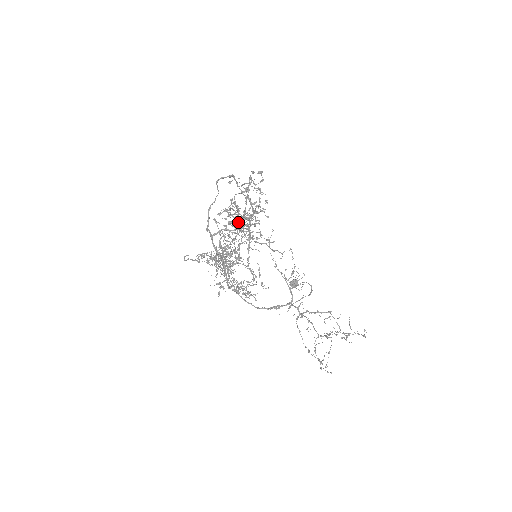
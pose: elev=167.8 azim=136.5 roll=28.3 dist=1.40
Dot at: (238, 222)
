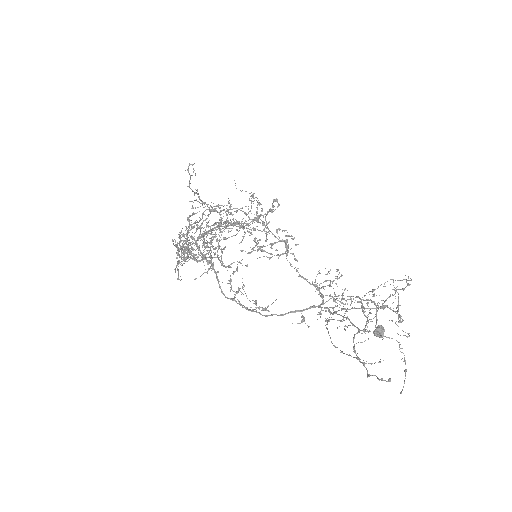
Dot at: occluded
